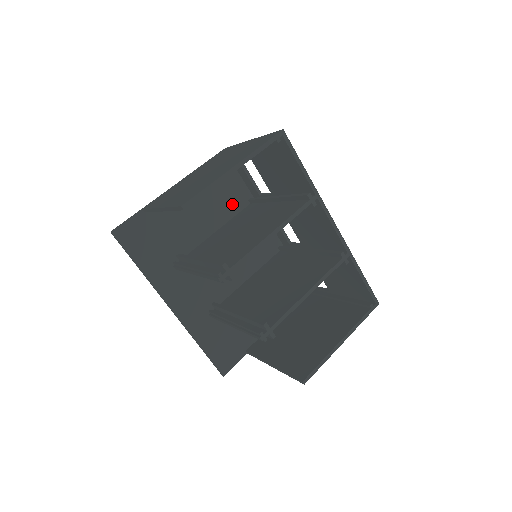
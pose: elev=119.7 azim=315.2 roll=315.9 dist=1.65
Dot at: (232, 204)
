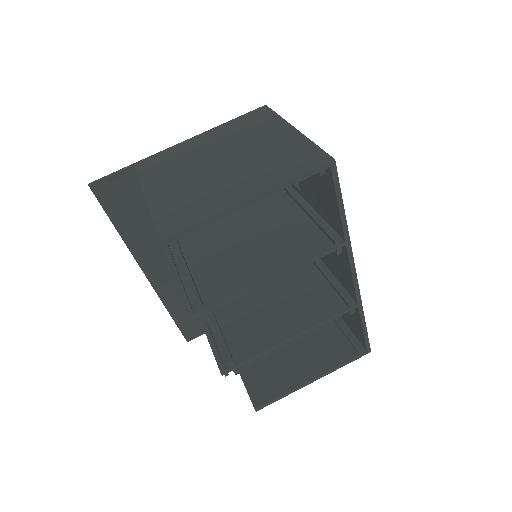
Dot at: occluded
